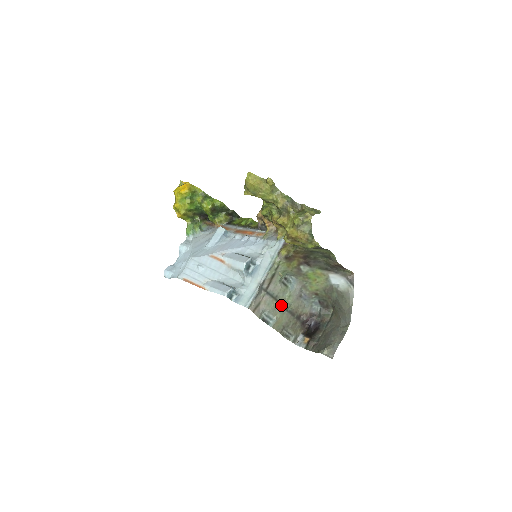
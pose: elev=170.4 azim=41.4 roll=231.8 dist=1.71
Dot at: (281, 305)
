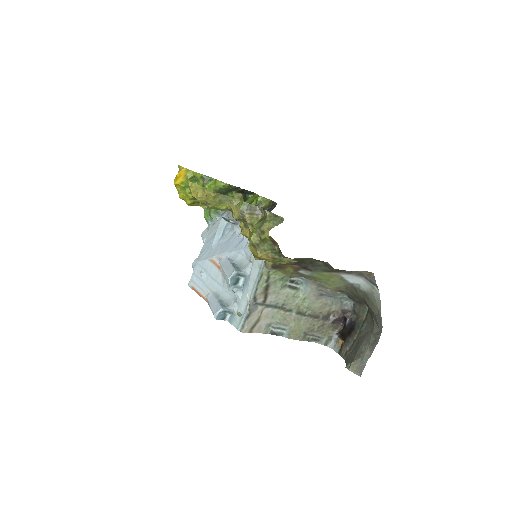
Dot at: (293, 312)
